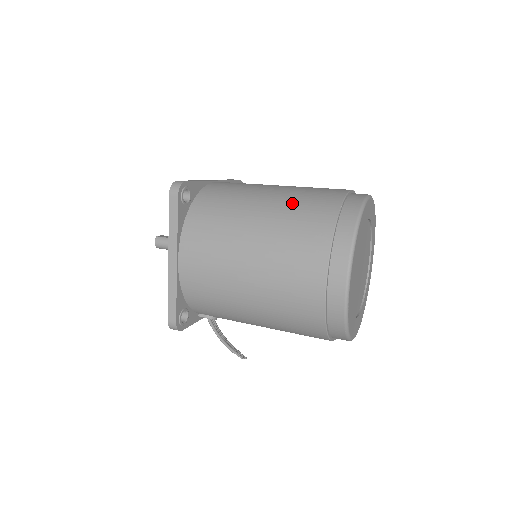
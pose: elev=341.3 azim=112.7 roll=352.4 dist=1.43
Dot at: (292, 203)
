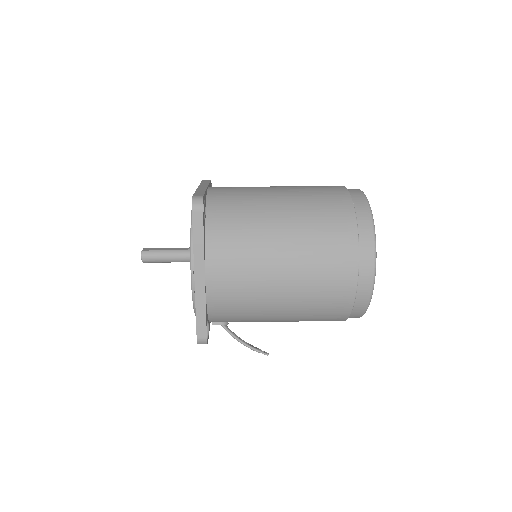
Dot at: (309, 206)
